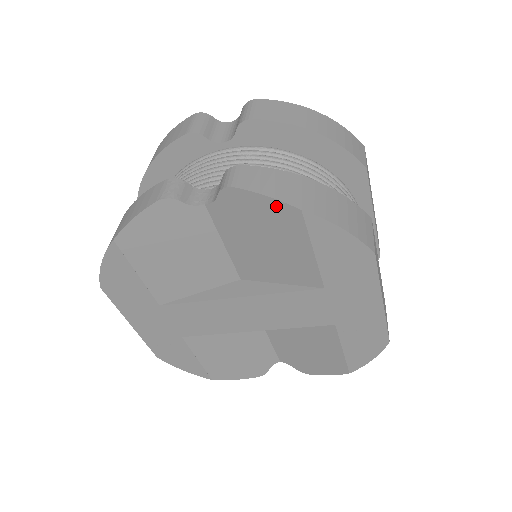
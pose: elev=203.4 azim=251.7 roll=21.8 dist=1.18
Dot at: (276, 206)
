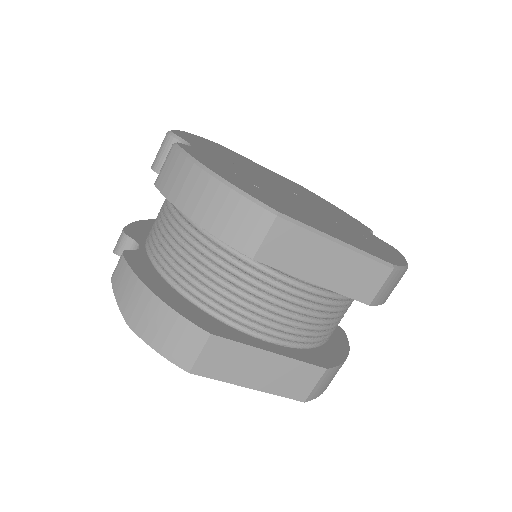
Dot at: occluded
